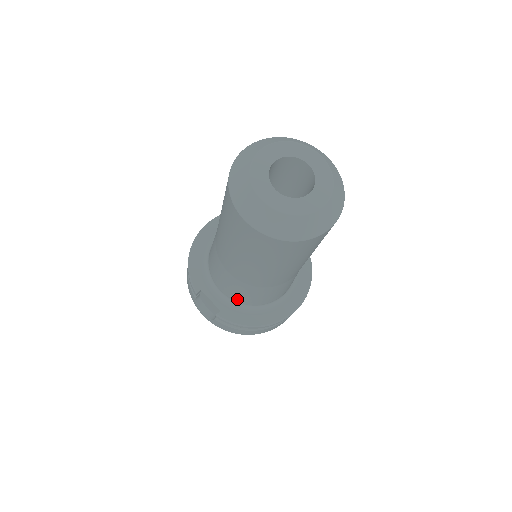
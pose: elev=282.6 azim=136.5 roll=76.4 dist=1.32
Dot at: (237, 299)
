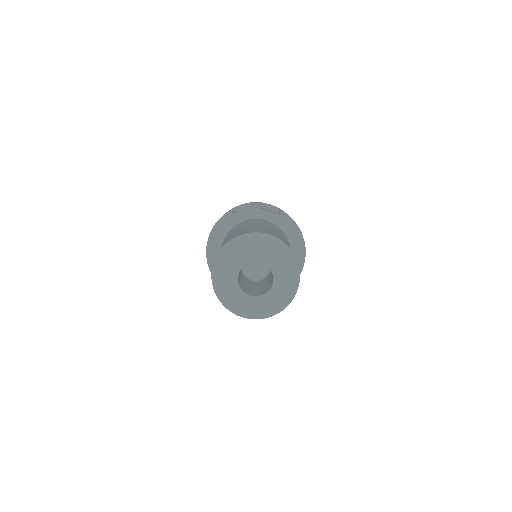
Dot at: occluded
